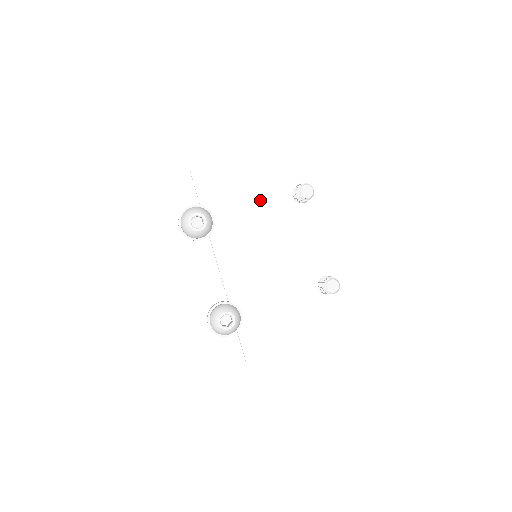
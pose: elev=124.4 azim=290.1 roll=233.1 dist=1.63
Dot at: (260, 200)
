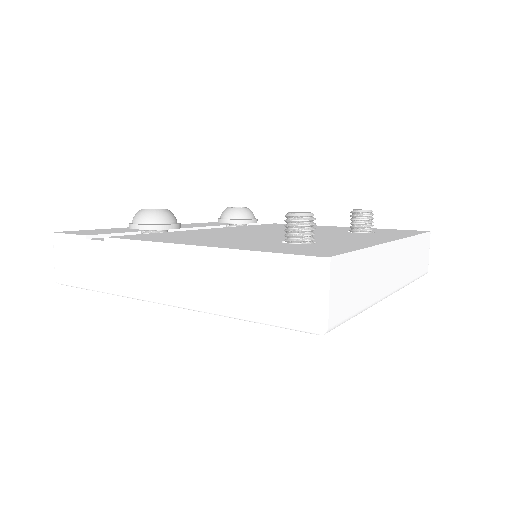
Dot at: occluded
